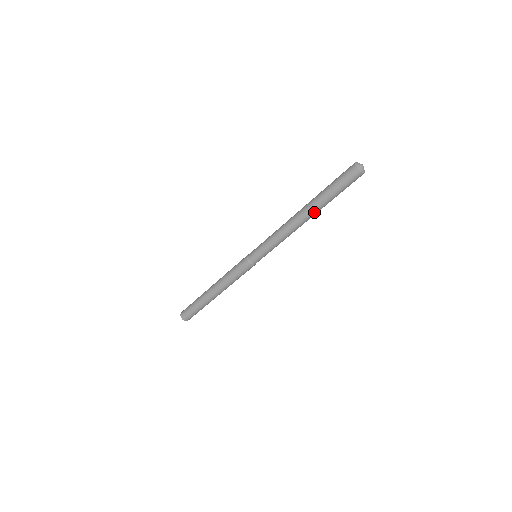
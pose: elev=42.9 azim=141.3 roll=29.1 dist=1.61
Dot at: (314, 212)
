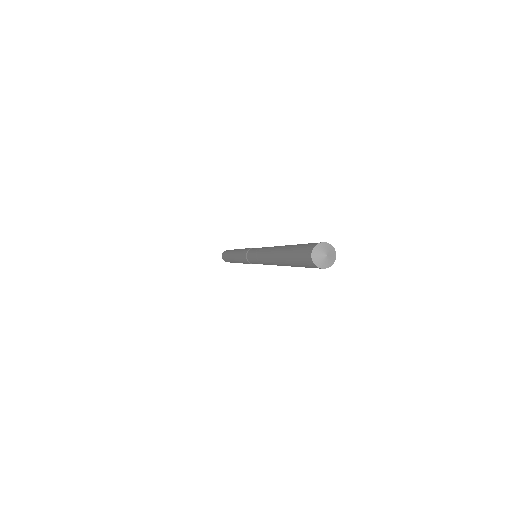
Dot at: (281, 262)
